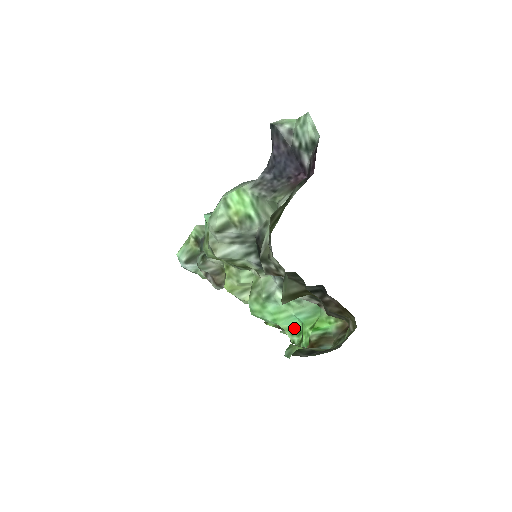
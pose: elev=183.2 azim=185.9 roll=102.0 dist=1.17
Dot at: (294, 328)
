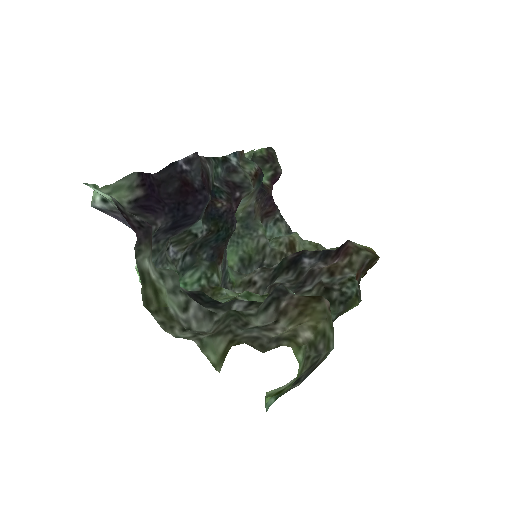
Dot at: occluded
